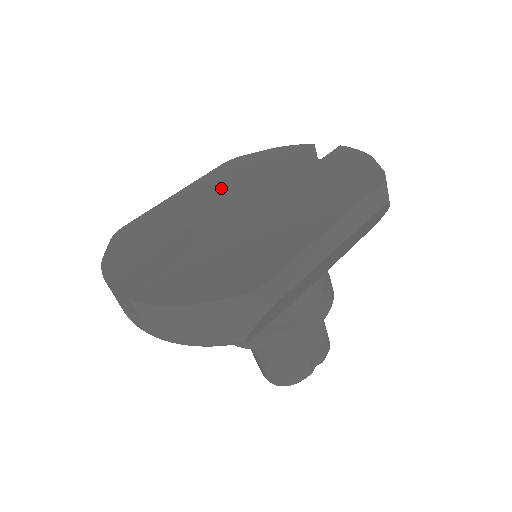
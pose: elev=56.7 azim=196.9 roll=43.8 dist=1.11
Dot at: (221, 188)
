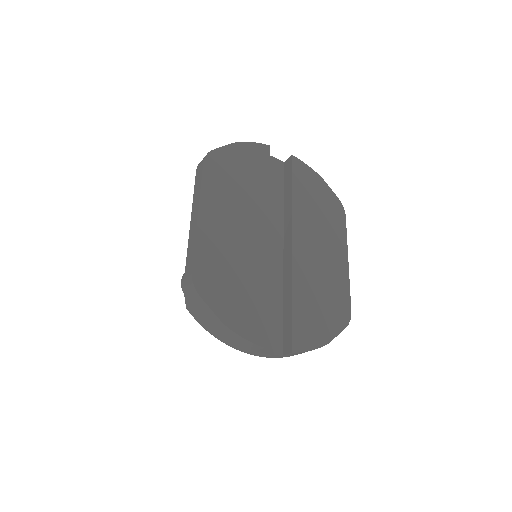
Dot at: (242, 210)
